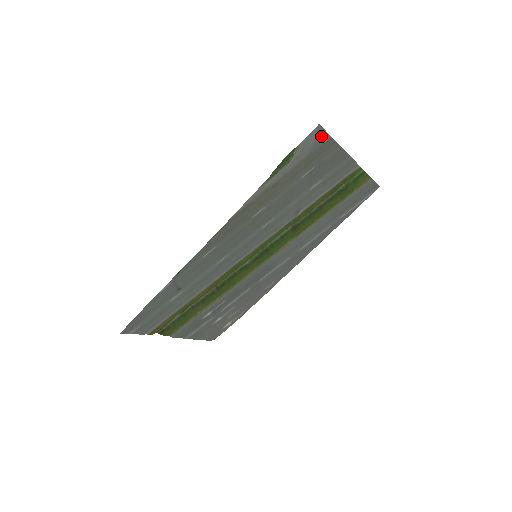
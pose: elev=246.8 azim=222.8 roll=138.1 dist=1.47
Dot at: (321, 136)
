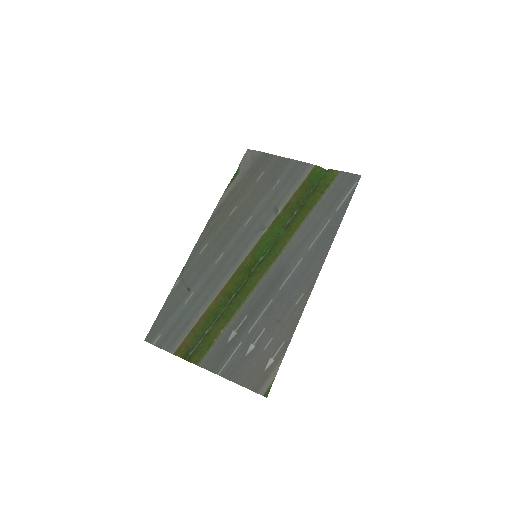
Dot at: (254, 154)
